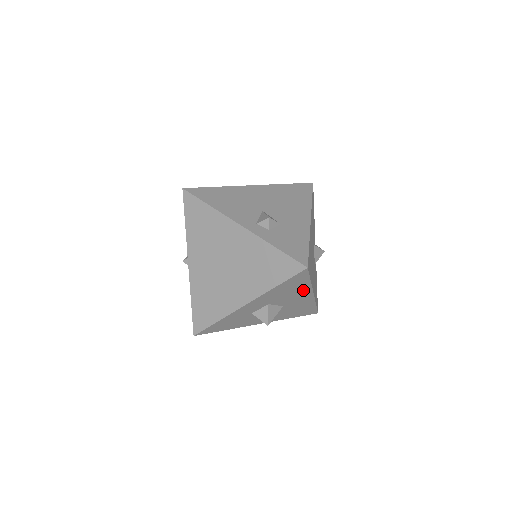
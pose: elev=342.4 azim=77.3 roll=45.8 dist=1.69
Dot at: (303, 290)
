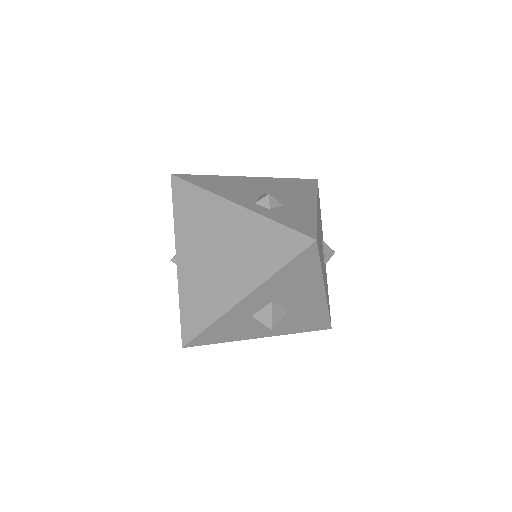
Dot at: (312, 282)
